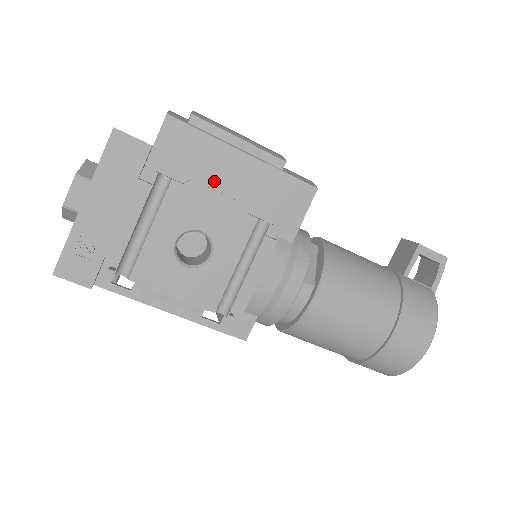
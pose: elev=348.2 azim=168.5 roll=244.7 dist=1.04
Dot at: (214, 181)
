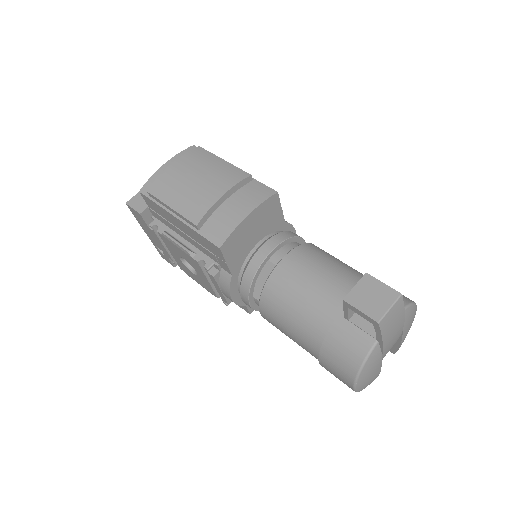
Dot at: (177, 230)
